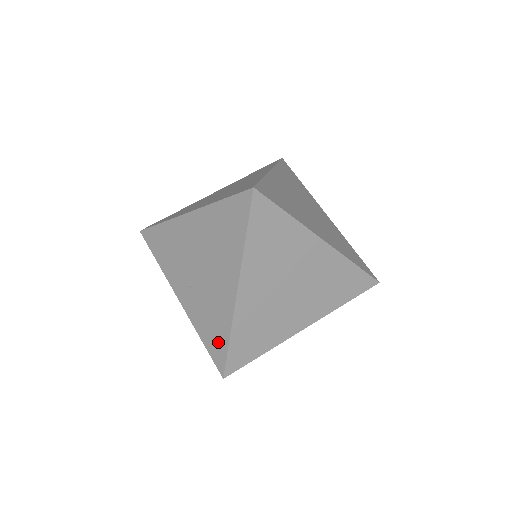
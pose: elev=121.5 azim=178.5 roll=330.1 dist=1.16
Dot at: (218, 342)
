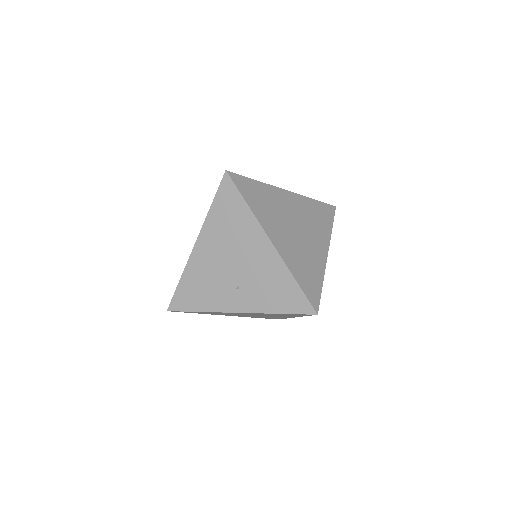
Dot at: (290, 295)
